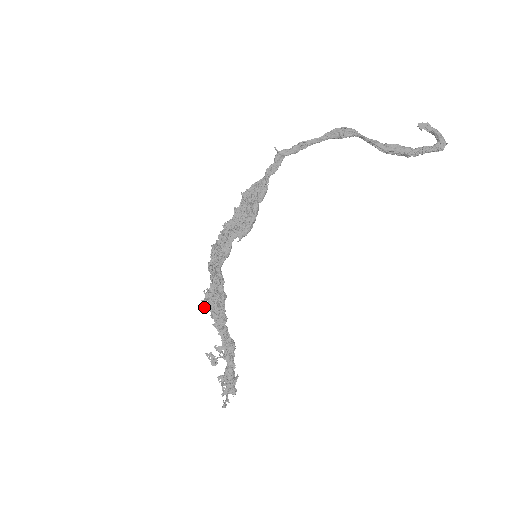
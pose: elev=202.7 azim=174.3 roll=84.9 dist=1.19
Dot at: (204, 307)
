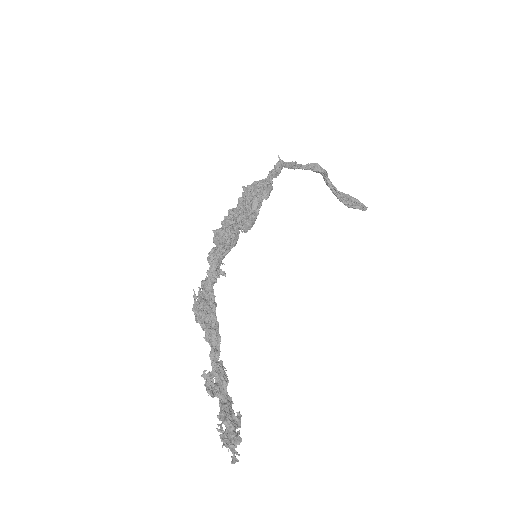
Dot at: (195, 311)
